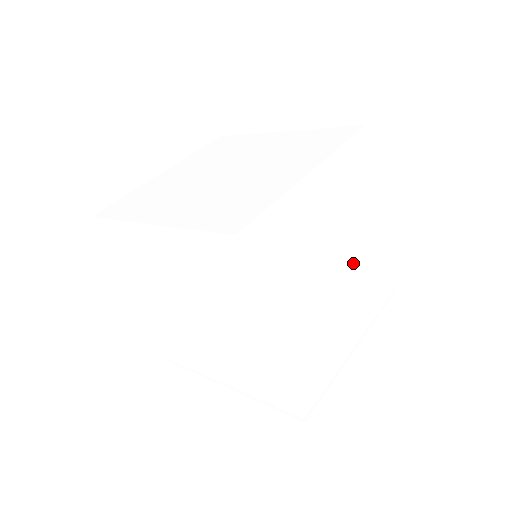
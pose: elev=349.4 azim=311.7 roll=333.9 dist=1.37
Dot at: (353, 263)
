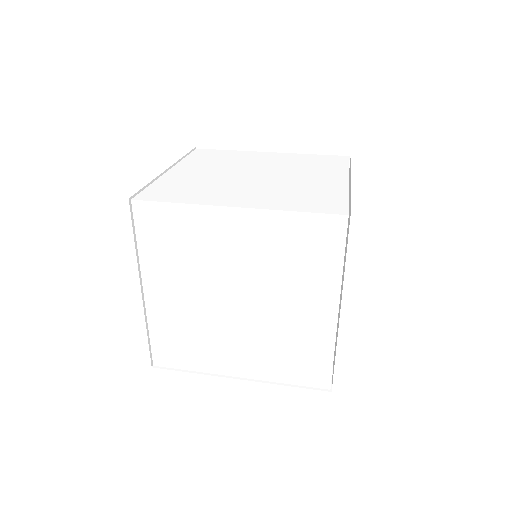
Dot at: occluded
